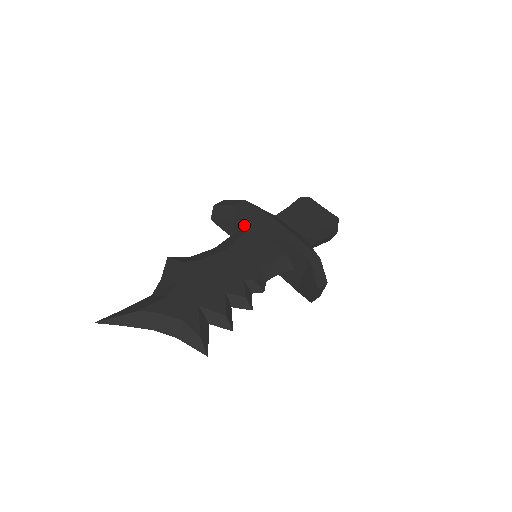
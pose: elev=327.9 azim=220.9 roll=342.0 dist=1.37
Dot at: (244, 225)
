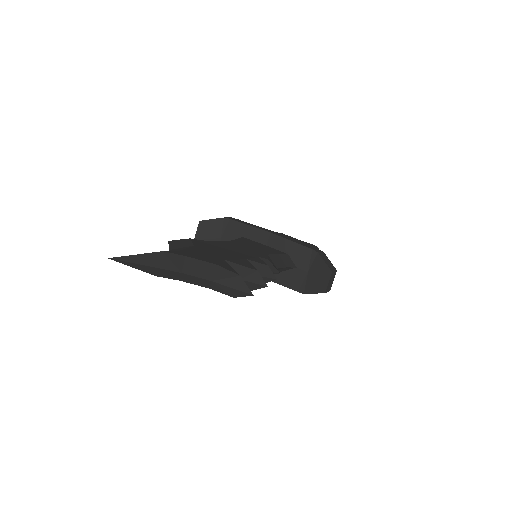
Dot at: (234, 238)
